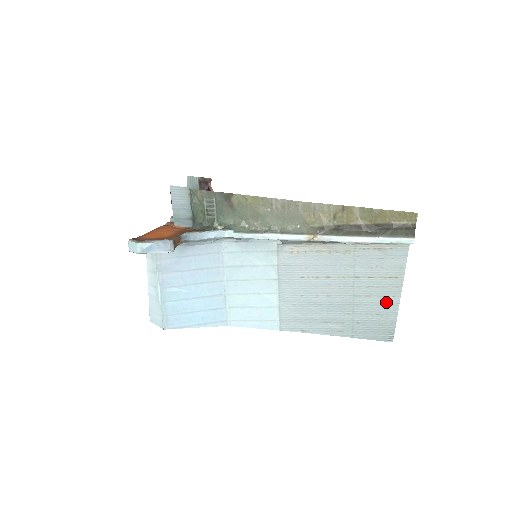
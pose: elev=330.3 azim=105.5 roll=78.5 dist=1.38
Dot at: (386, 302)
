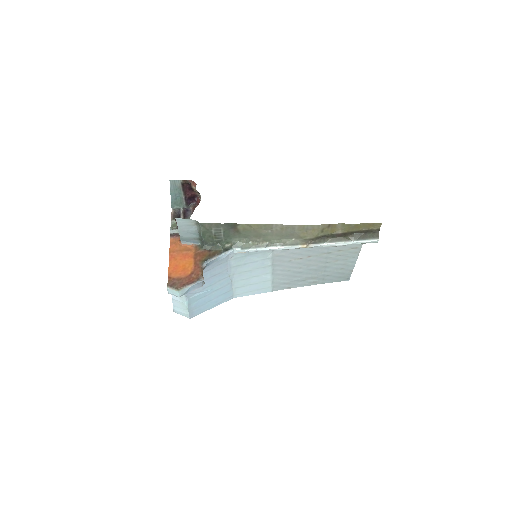
Dot at: (348, 262)
